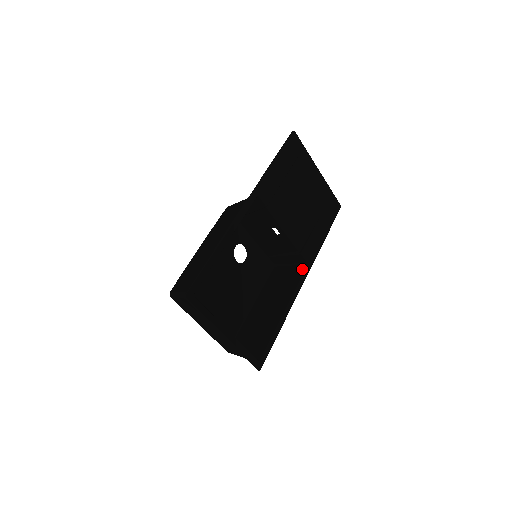
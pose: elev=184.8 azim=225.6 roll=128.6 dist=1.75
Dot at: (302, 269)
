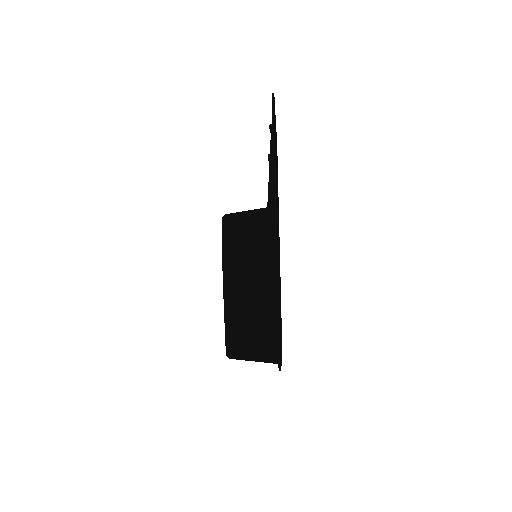
Dot at: occluded
